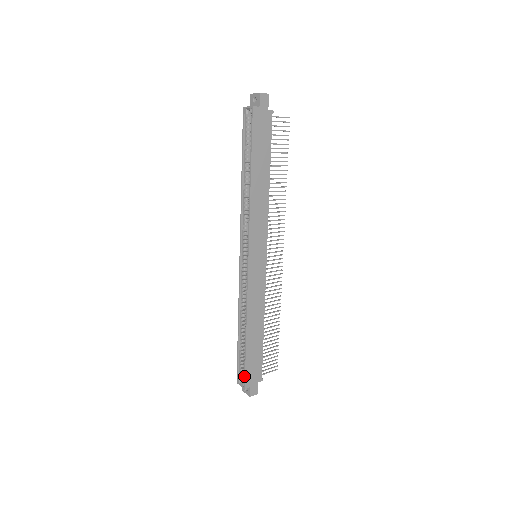
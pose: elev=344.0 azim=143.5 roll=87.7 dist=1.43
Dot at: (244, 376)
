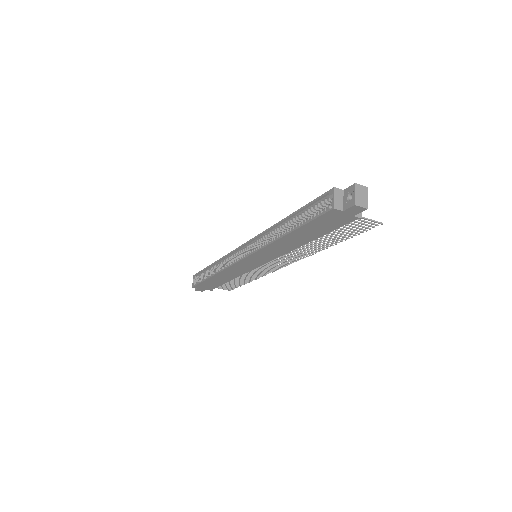
Dot at: (196, 284)
